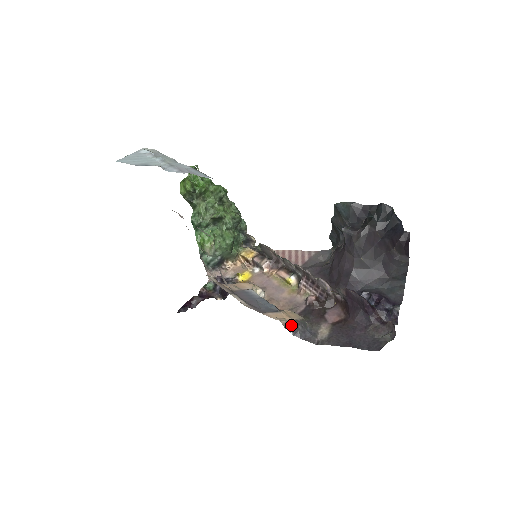
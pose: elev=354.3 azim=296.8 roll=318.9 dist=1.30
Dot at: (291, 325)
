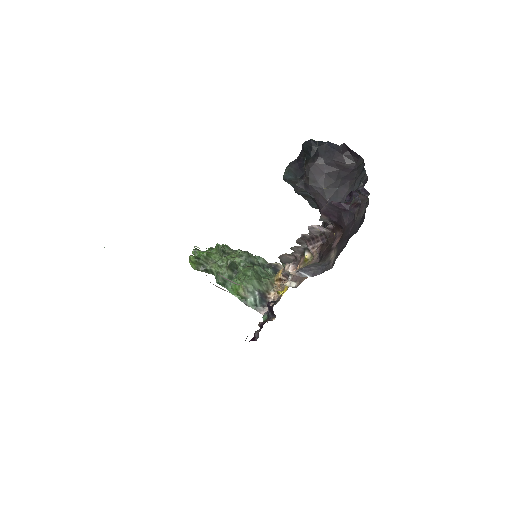
Dot at: (303, 271)
